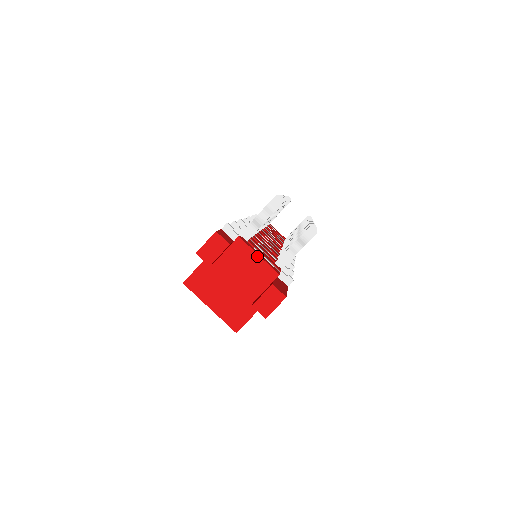
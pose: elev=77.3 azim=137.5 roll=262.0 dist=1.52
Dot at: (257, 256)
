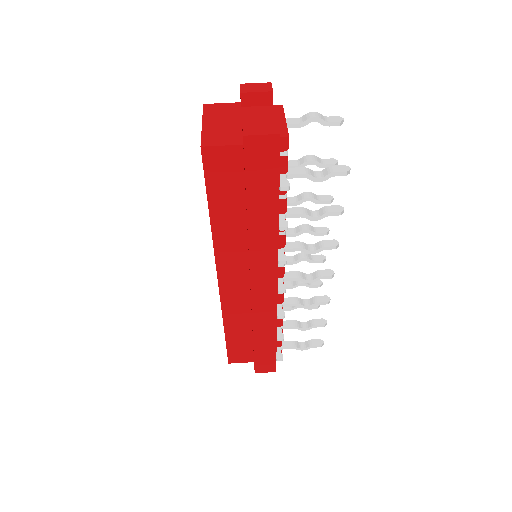
Dot at: (284, 119)
